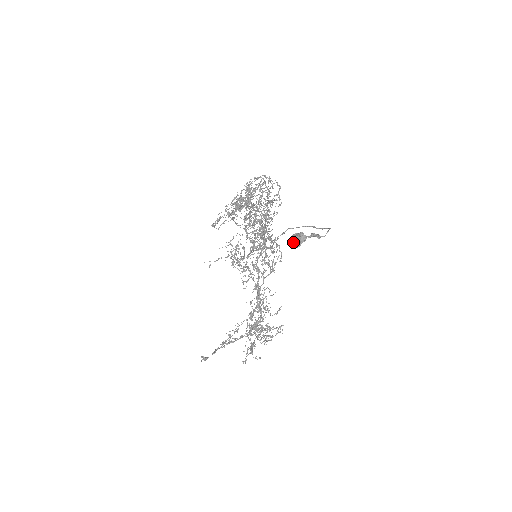
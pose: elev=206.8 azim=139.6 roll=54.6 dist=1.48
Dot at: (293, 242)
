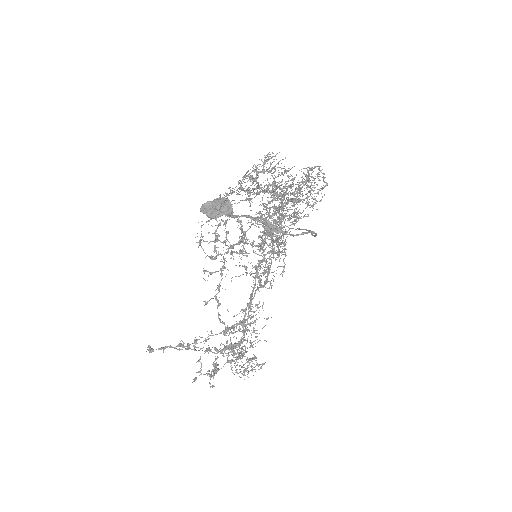
Dot at: (208, 207)
